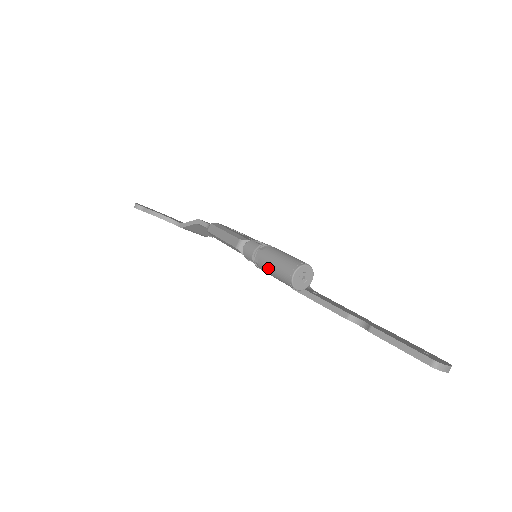
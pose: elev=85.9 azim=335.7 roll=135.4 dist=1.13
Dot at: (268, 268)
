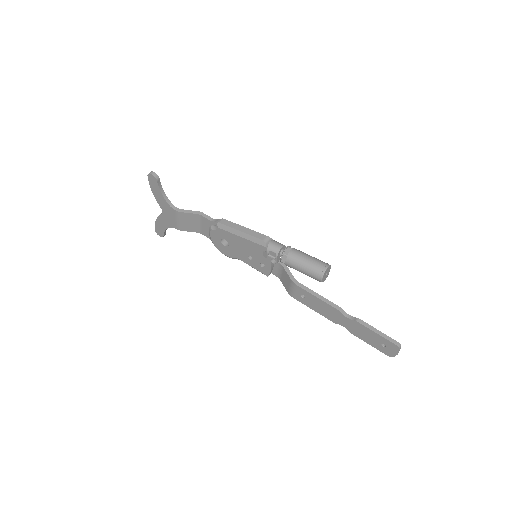
Dot at: (300, 260)
